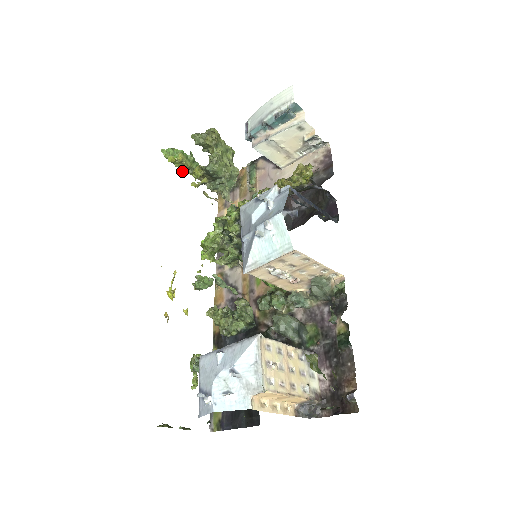
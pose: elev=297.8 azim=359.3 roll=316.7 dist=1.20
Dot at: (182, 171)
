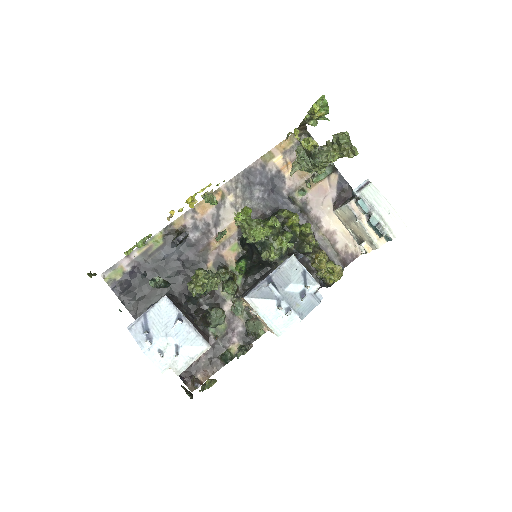
Dot at: occluded
